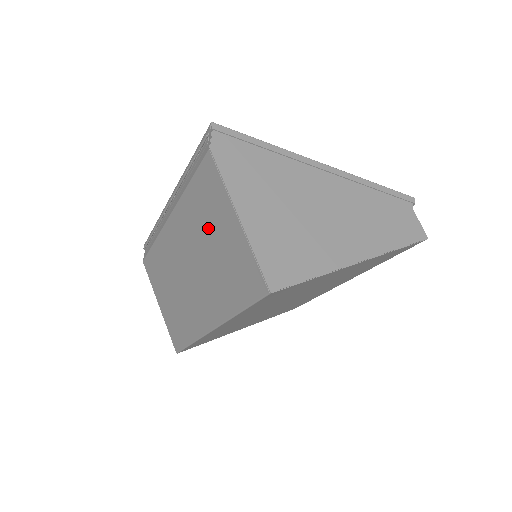
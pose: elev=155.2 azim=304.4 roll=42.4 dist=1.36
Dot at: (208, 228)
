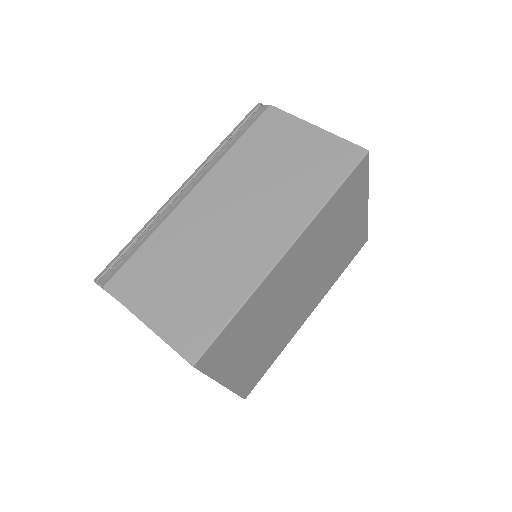
Dot at: (273, 156)
